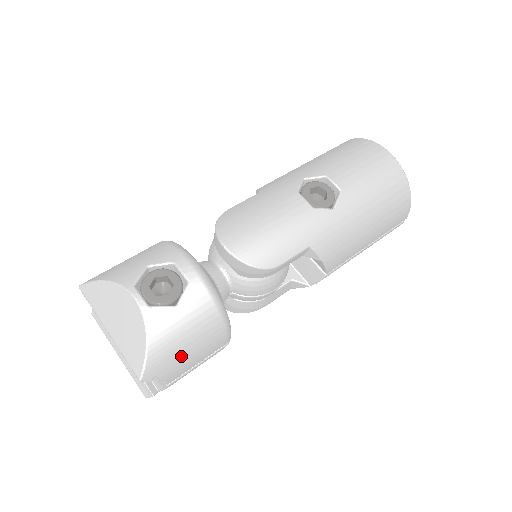
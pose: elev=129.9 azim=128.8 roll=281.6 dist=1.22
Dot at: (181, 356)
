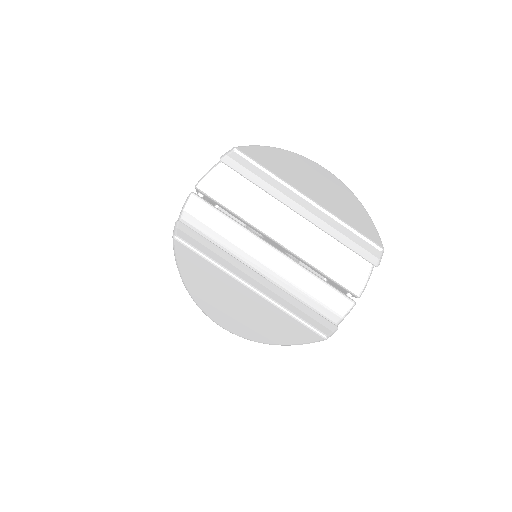
Dot at: occluded
